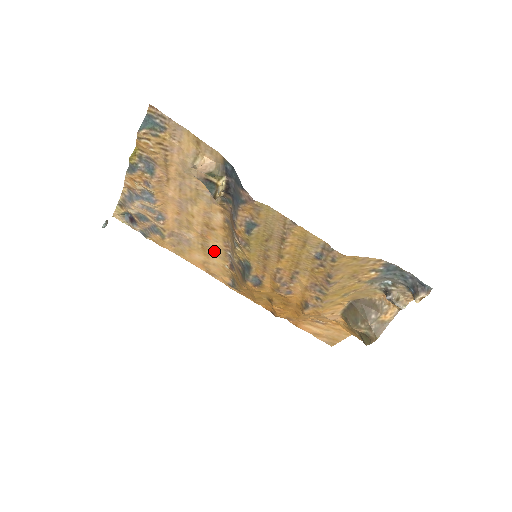
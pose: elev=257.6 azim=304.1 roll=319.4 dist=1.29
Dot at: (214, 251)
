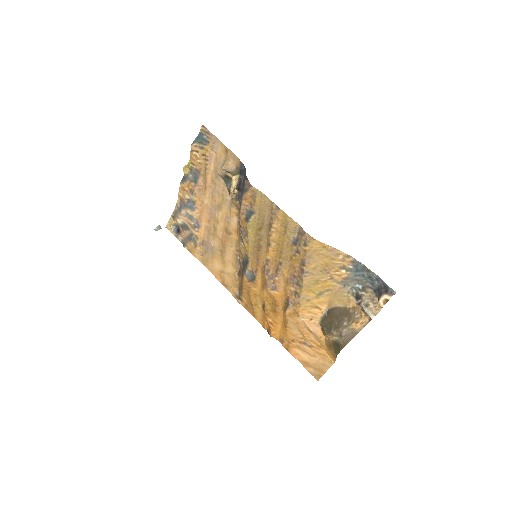
Dot at: (229, 258)
